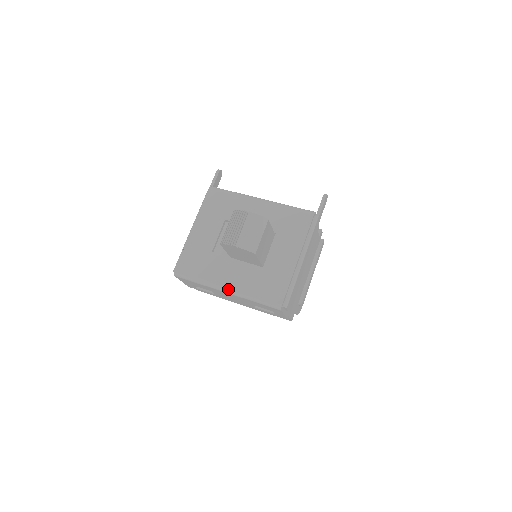
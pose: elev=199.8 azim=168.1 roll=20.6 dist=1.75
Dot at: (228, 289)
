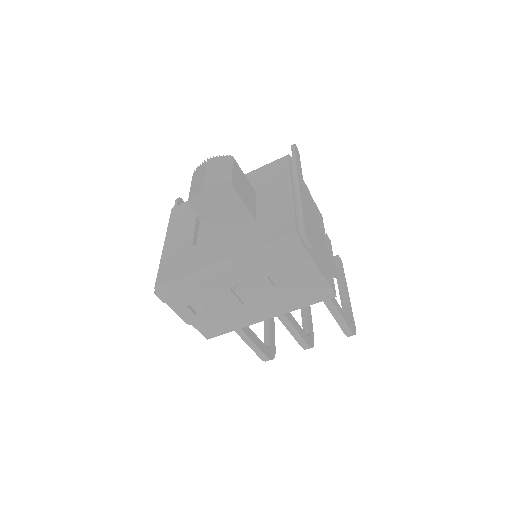
Dot at: (224, 261)
